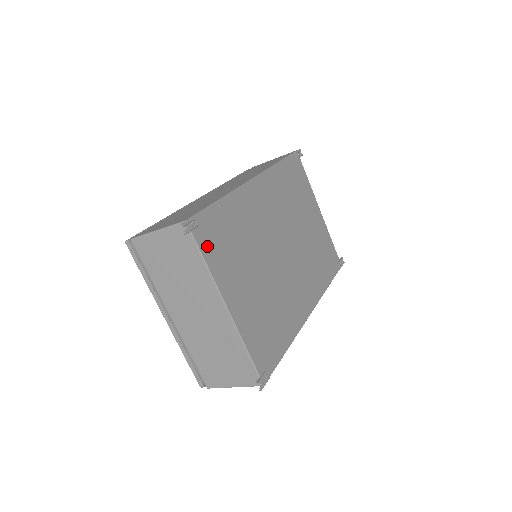
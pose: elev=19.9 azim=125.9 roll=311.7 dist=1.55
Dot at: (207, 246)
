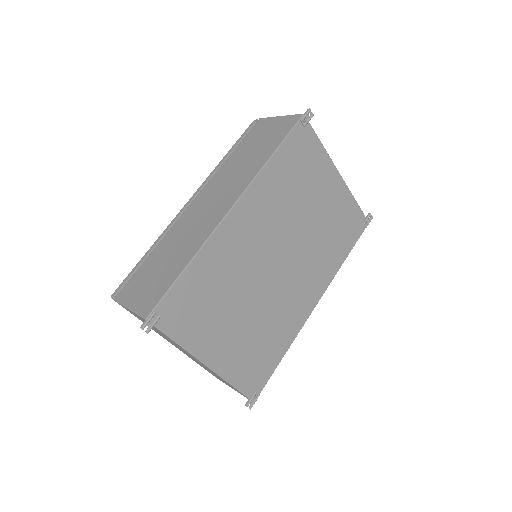
Dot at: (176, 326)
